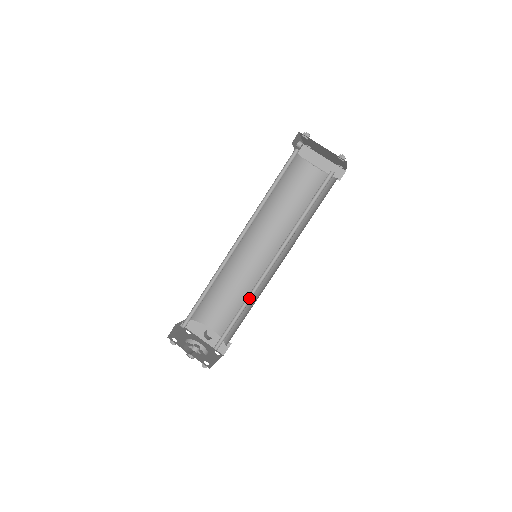
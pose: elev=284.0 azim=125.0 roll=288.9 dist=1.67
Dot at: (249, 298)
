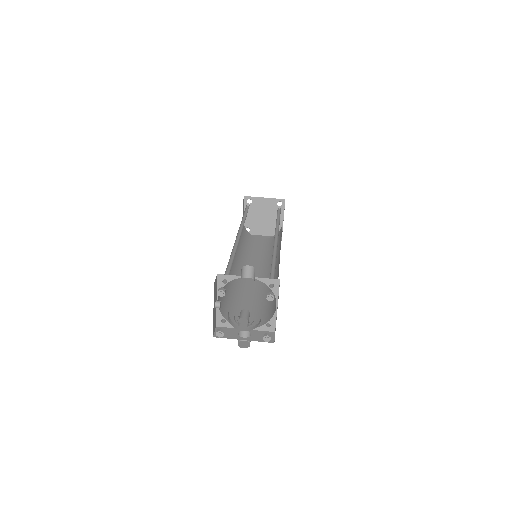
Dot at: (274, 257)
